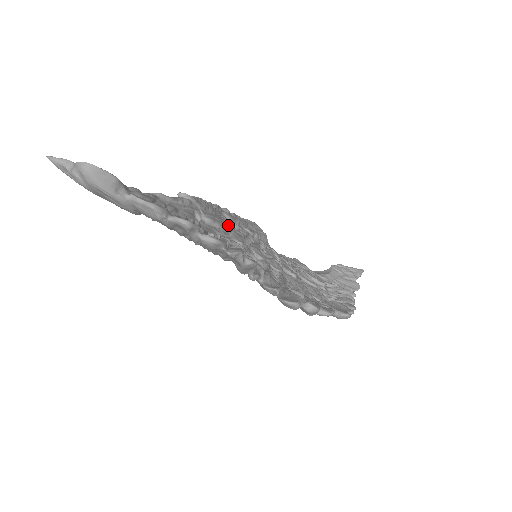
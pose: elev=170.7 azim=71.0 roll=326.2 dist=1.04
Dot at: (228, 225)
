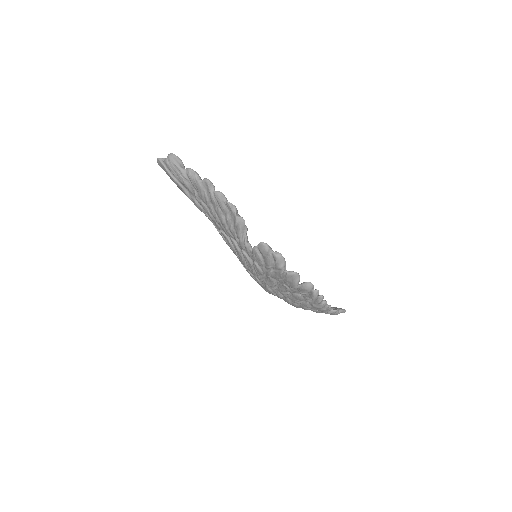
Dot at: occluded
